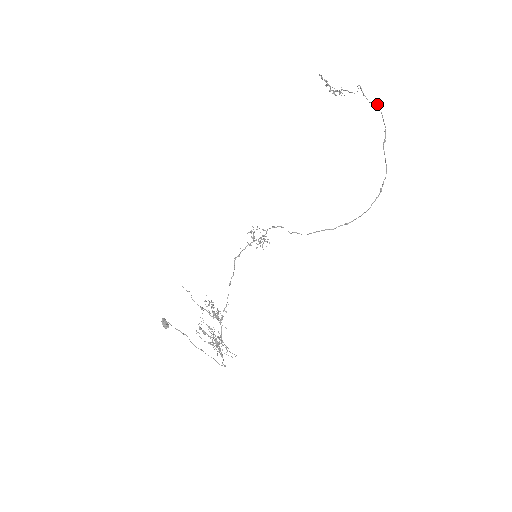
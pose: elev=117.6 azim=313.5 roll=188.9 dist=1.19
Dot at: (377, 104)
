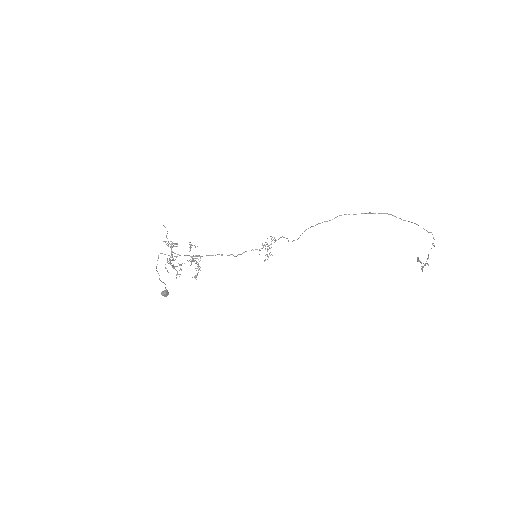
Dot at: occluded
